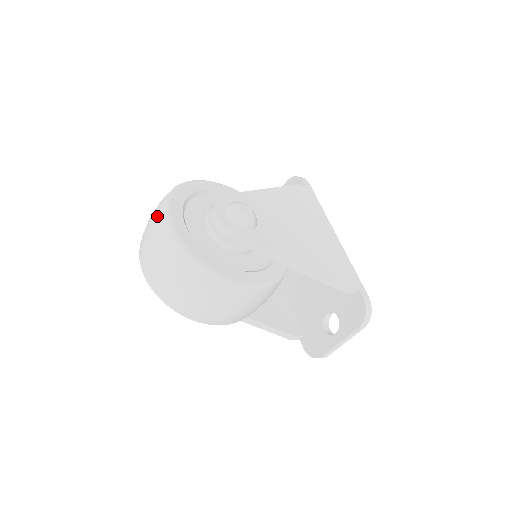
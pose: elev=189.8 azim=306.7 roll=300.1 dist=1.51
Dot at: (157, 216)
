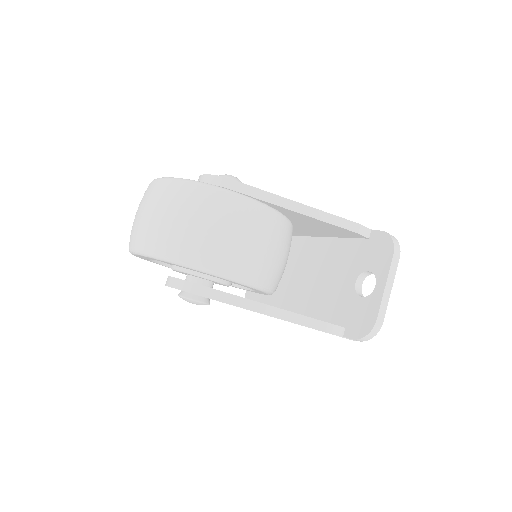
Dot at: (145, 192)
